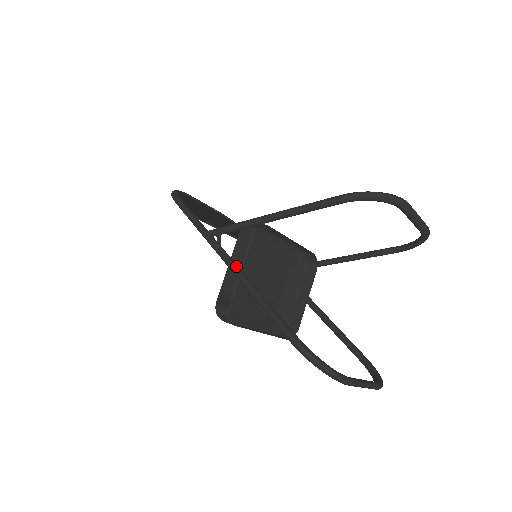
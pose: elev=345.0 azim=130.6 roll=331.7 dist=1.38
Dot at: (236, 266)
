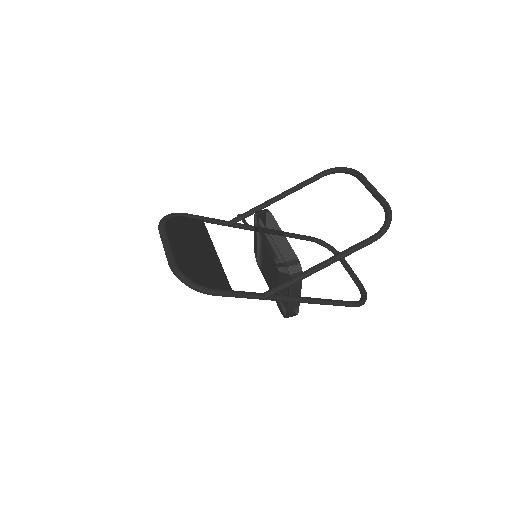
Dot at: (303, 299)
